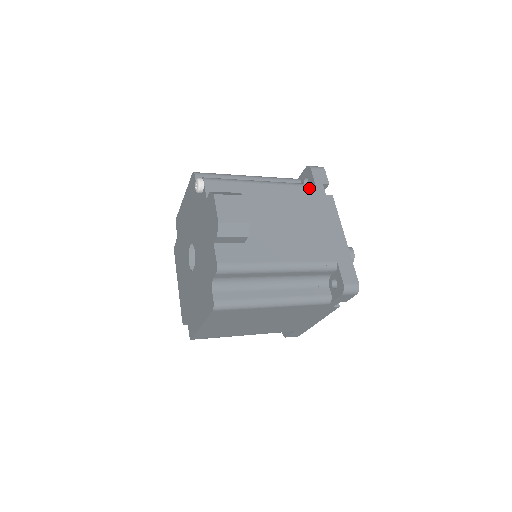
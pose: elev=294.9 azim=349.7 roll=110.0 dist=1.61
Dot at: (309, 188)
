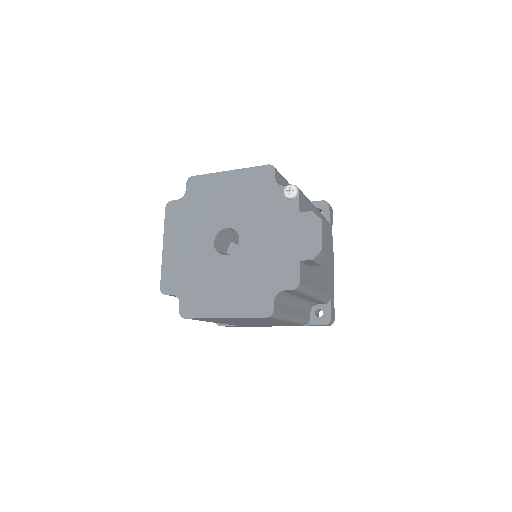
Dot at: (328, 225)
